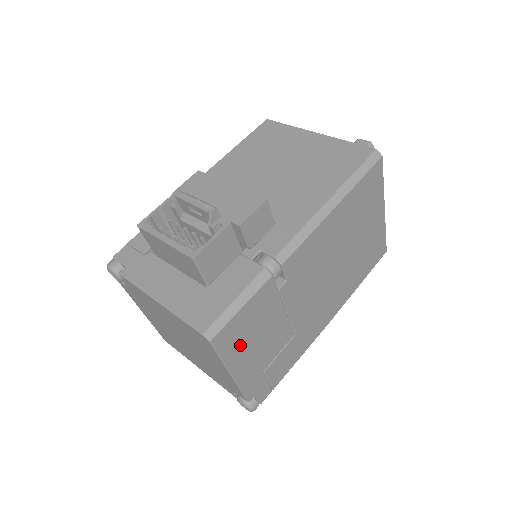
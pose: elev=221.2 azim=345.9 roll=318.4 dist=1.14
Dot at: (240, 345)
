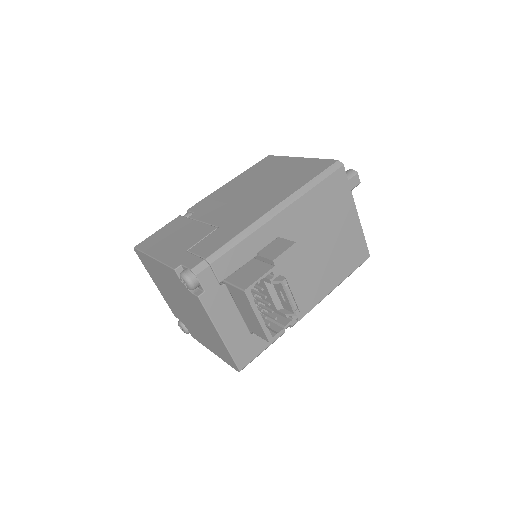
Dot at: occluded
